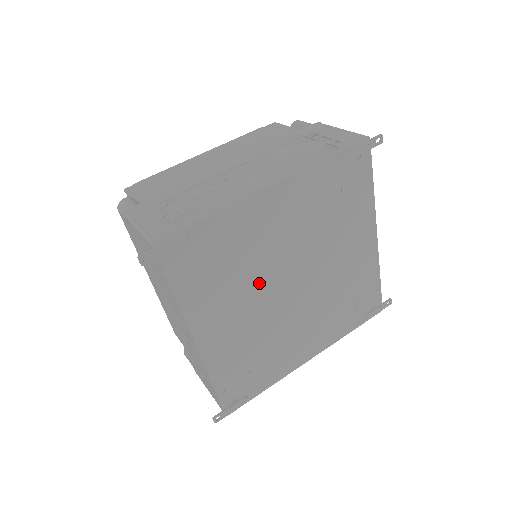
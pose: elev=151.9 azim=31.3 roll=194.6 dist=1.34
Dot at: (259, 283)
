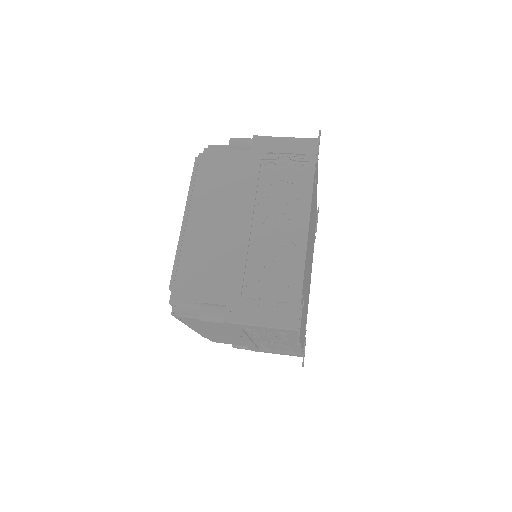
Dot at: occluded
